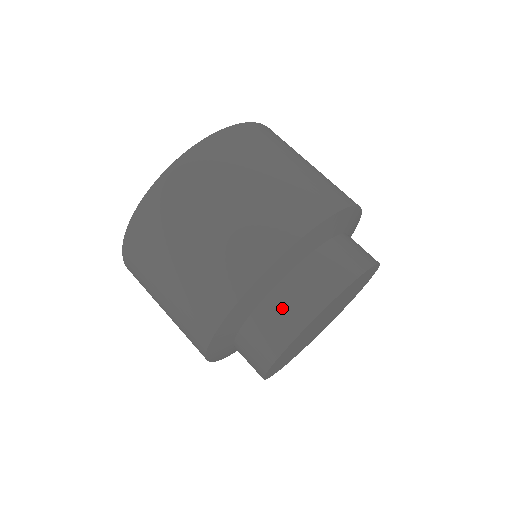
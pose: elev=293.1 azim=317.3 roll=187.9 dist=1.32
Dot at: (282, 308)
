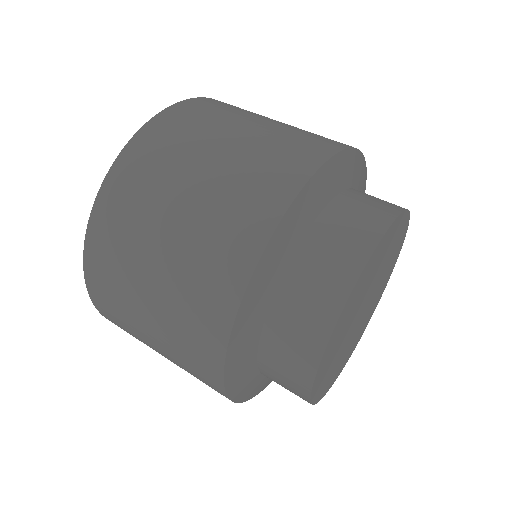
Dot at: (371, 197)
